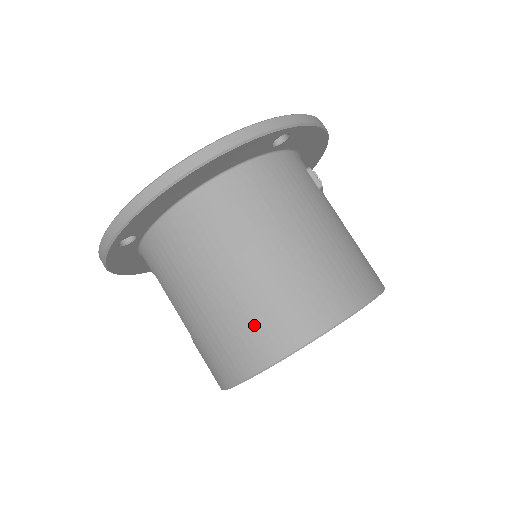
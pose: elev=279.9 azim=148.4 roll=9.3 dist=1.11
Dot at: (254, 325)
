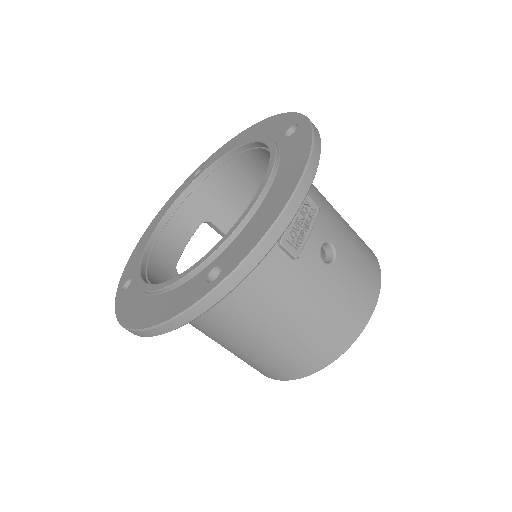
Dot at: (244, 361)
